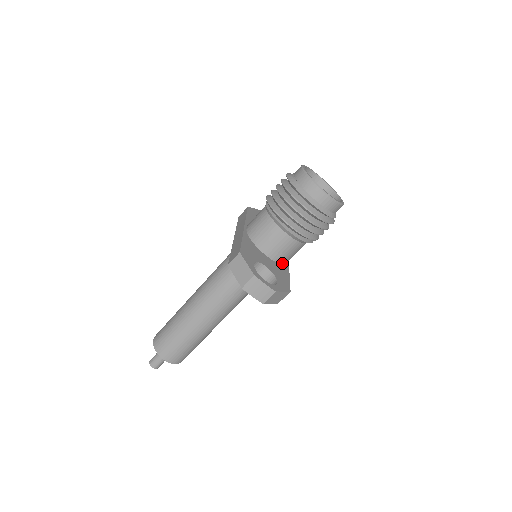
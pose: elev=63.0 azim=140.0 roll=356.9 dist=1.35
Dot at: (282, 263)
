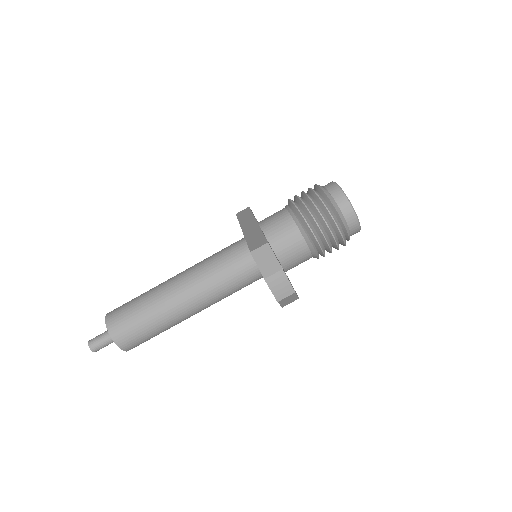
Dot at: (285, 270)
